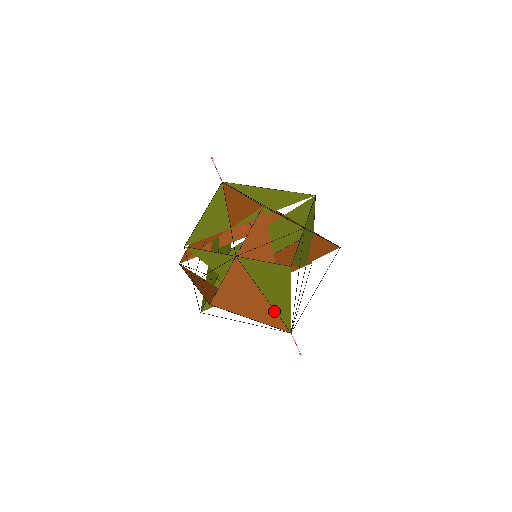
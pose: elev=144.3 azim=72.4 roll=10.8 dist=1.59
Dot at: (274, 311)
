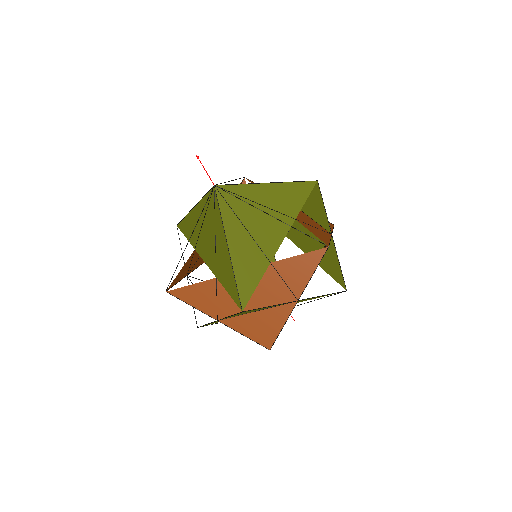
Dot at: occluded
